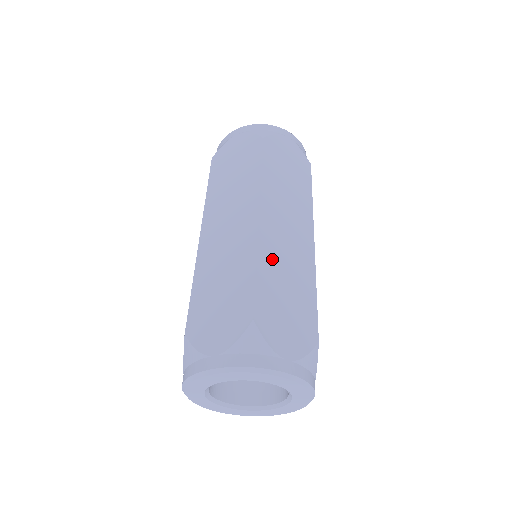
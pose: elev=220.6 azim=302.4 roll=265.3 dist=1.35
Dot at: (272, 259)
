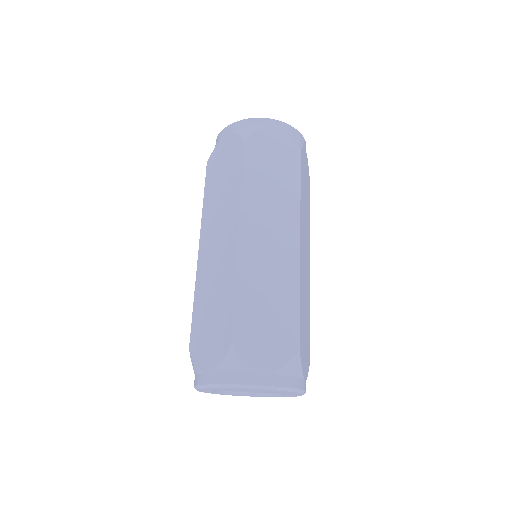
Dot at: (303, 287)
